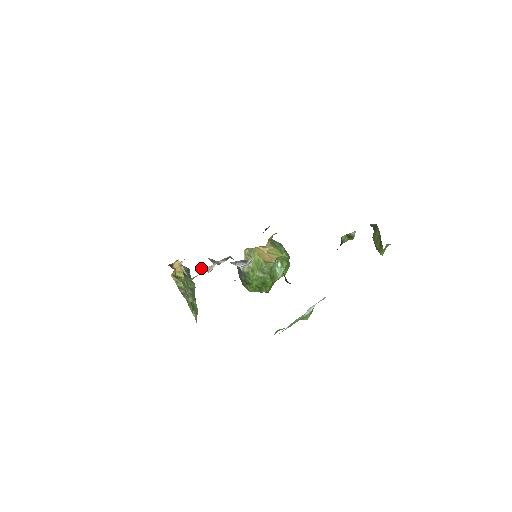
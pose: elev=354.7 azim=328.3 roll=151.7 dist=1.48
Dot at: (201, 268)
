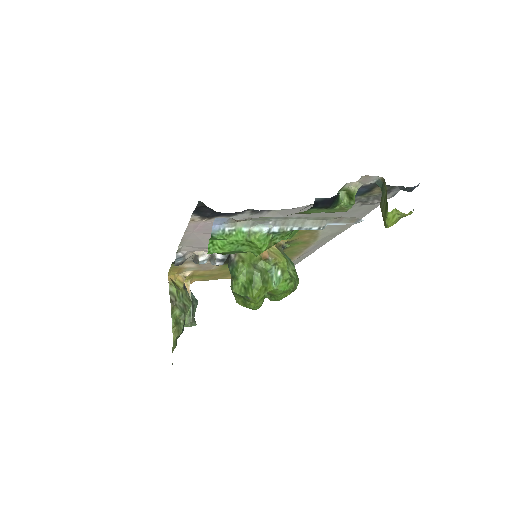
Dot at: (195, 259)
